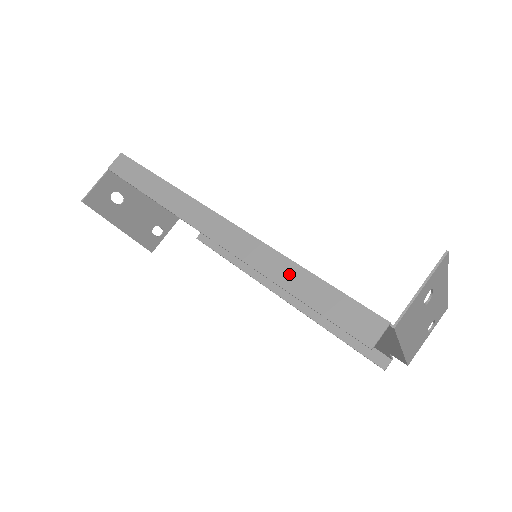
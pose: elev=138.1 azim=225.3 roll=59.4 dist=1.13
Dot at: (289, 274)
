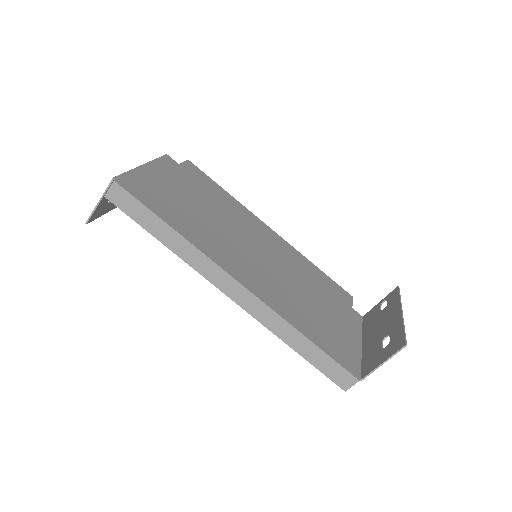
Dot at: (294, 338)
